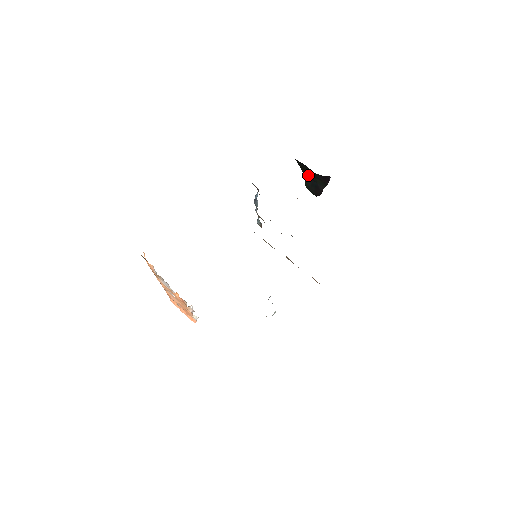
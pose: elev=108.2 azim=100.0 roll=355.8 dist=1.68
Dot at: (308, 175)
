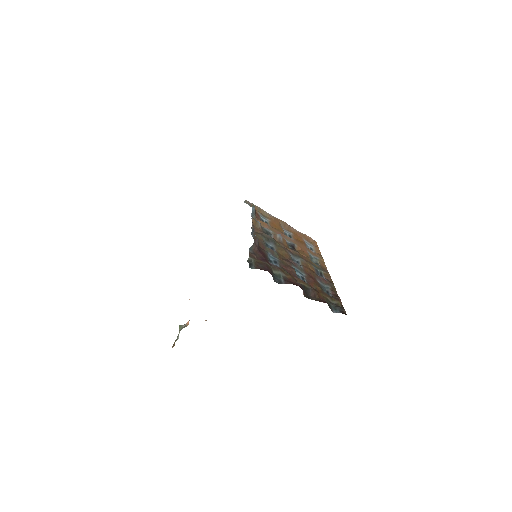
Dot at: occluded
